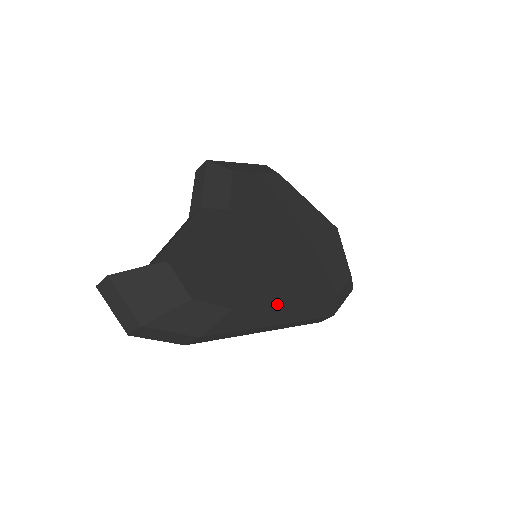
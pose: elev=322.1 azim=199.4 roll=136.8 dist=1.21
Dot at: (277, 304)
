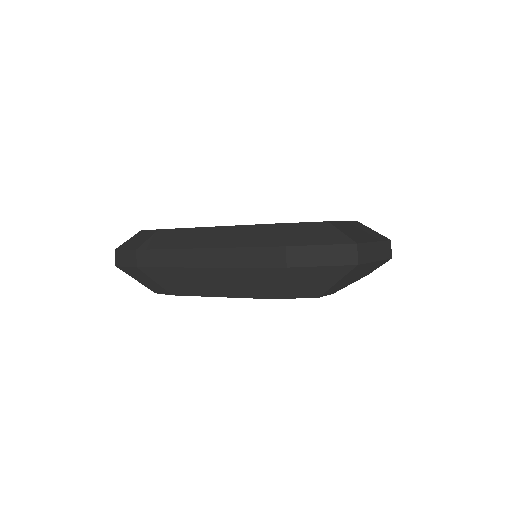
Dot at: (198, 228)
